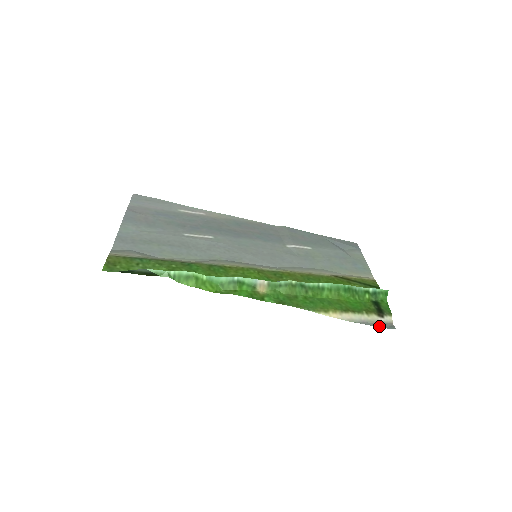
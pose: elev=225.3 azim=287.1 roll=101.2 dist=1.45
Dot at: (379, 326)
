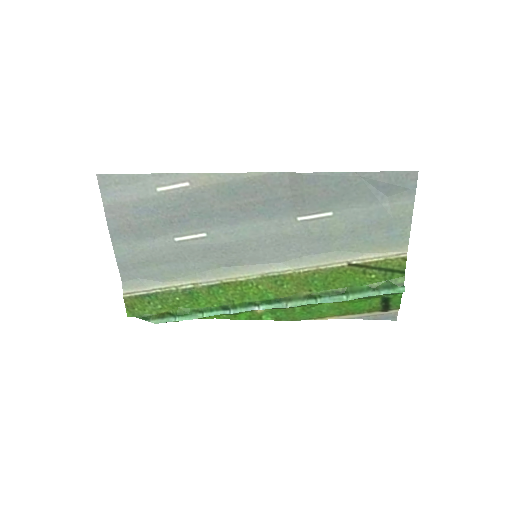
Dot at: (379, 319)
